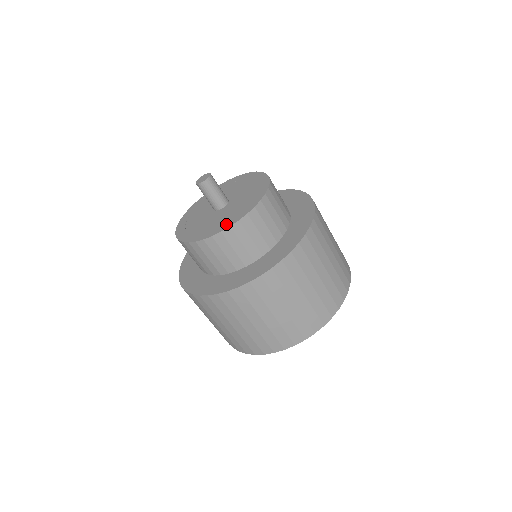
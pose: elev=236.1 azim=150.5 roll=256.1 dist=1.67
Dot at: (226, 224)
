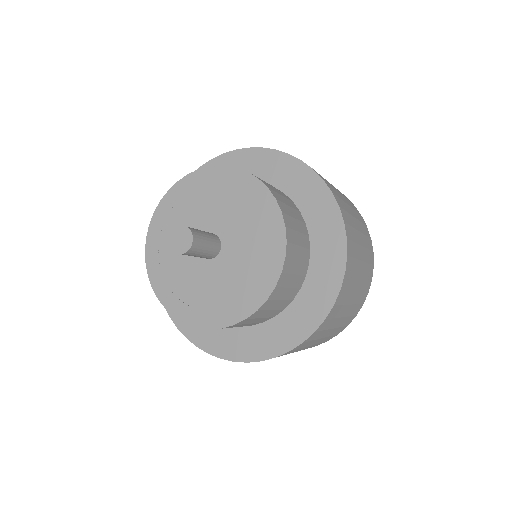
Dot at: (269, 272)
